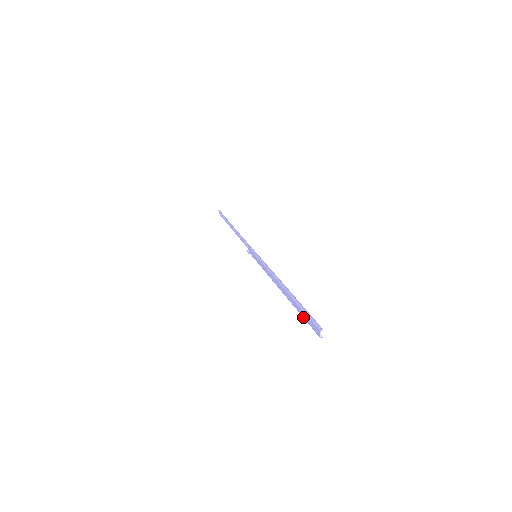
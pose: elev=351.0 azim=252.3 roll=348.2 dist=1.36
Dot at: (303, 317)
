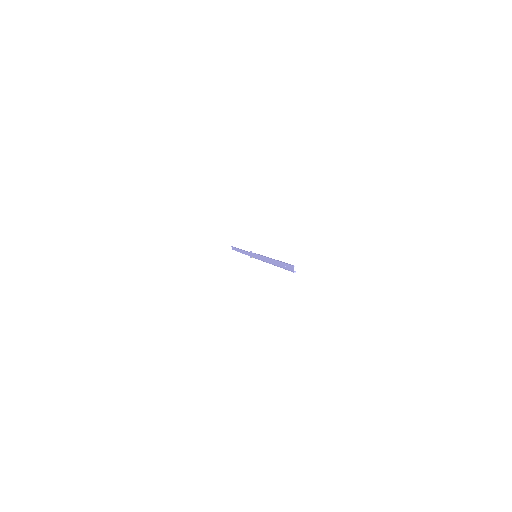
Dot at: (284, 268)
